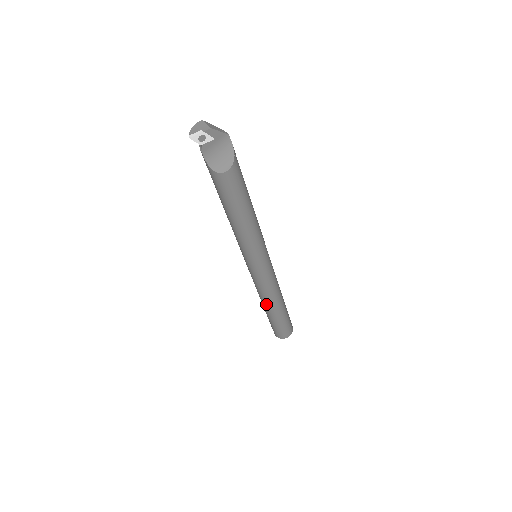
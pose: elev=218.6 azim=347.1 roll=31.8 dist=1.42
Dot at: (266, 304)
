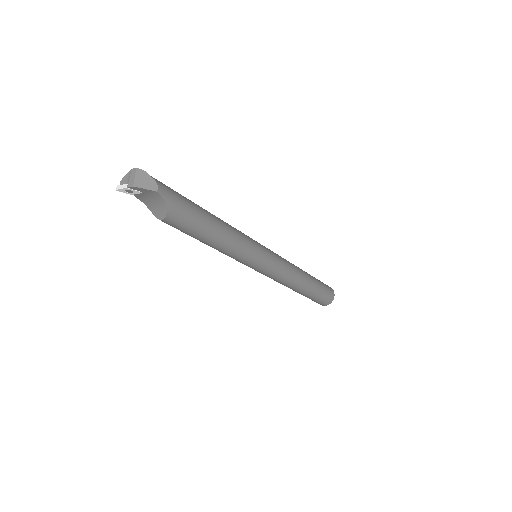
Dot at: occluded
